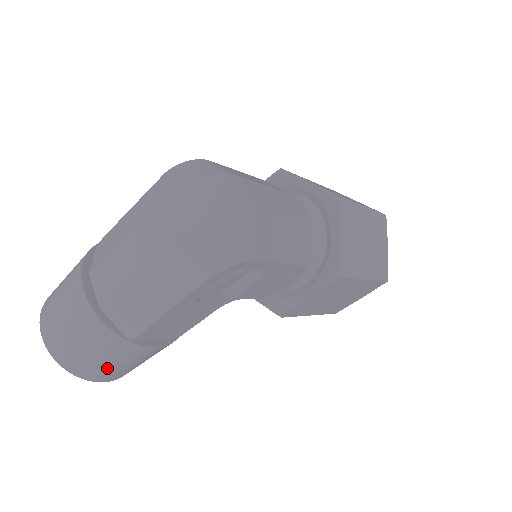
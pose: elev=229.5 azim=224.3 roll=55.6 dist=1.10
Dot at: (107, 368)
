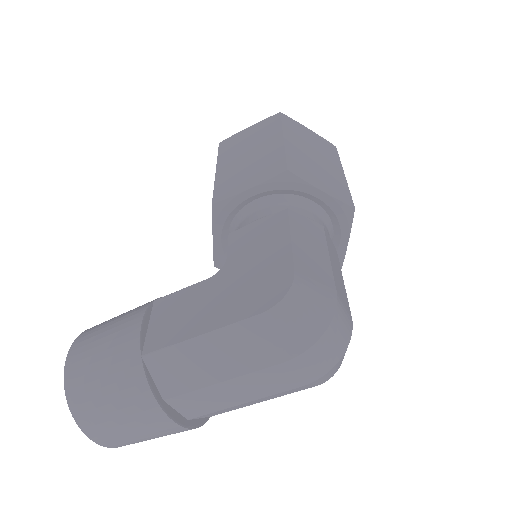
Dot at: occluded
